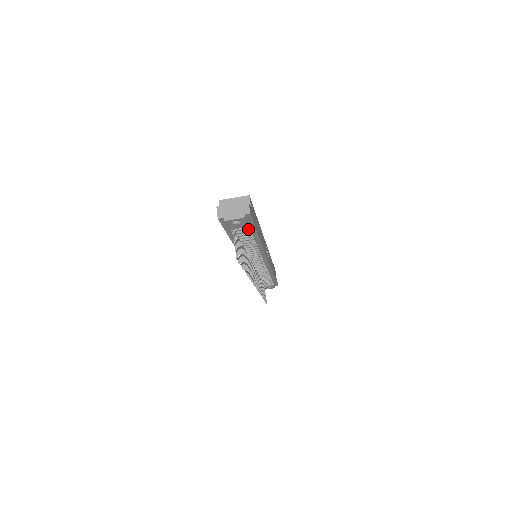
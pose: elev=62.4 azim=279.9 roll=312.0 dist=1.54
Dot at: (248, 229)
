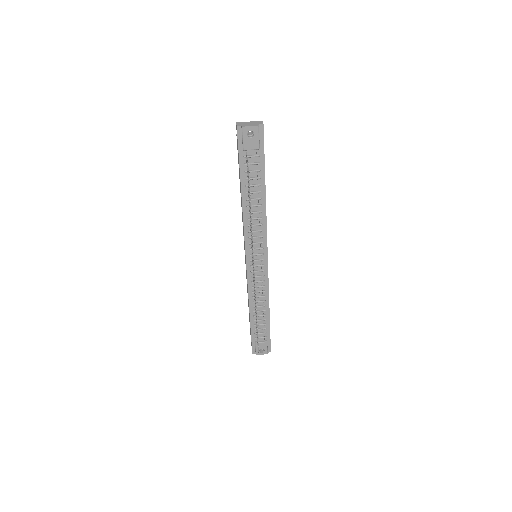
Dot at: (258, 161)
